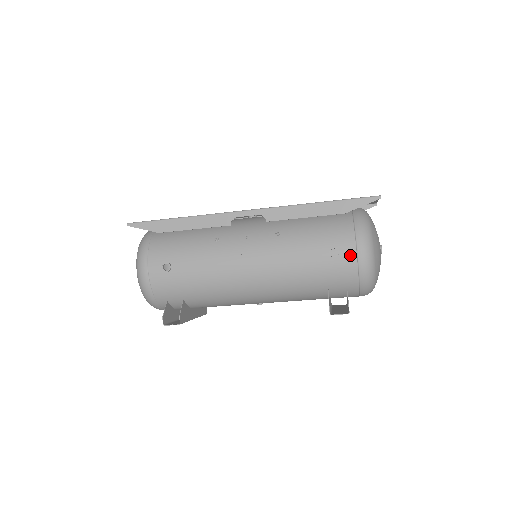
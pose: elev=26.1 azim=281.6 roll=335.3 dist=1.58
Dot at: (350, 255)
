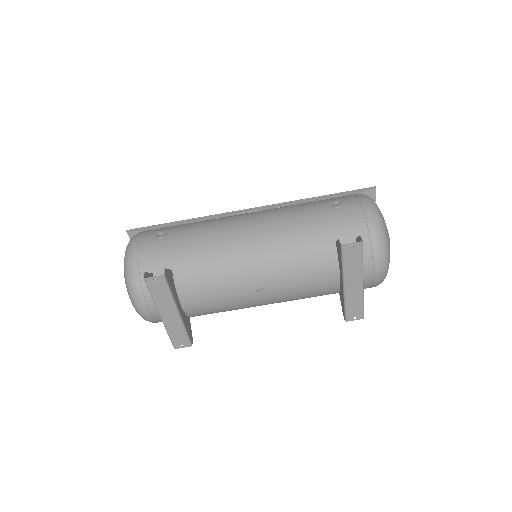
Dot at: (354, 205)
